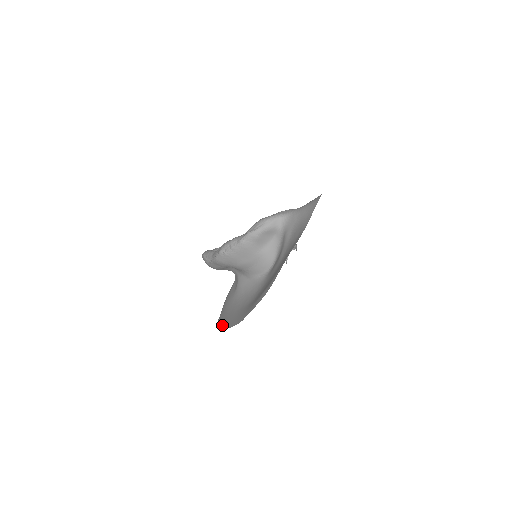
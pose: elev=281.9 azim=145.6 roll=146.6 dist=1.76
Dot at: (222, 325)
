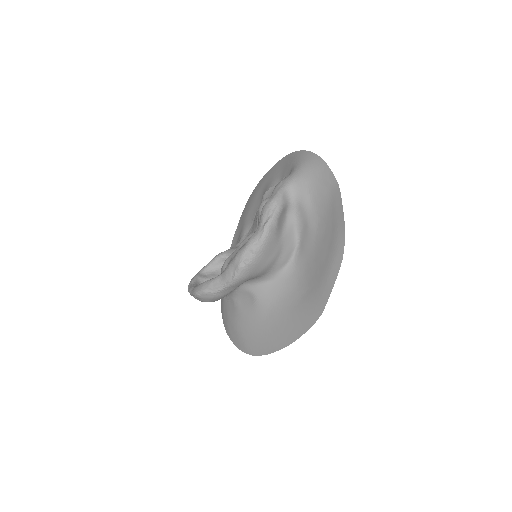
Dot at: (276, 345)
